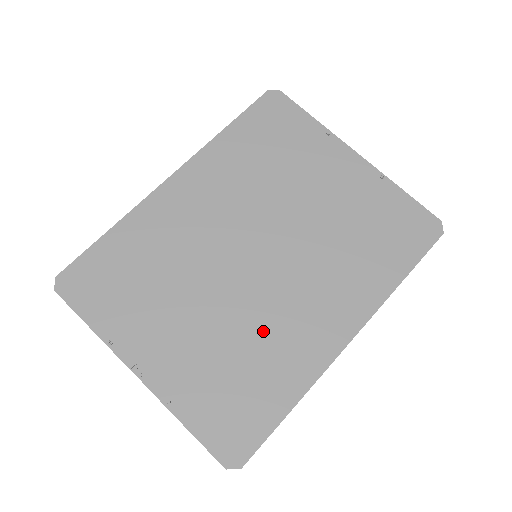
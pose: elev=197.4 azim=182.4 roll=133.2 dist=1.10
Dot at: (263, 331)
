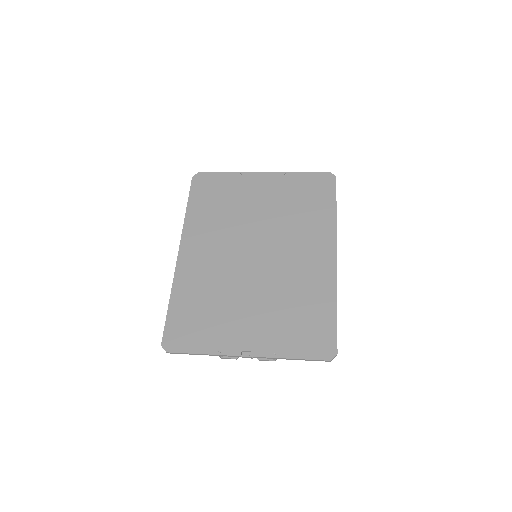
Dot at: (291, 285)
